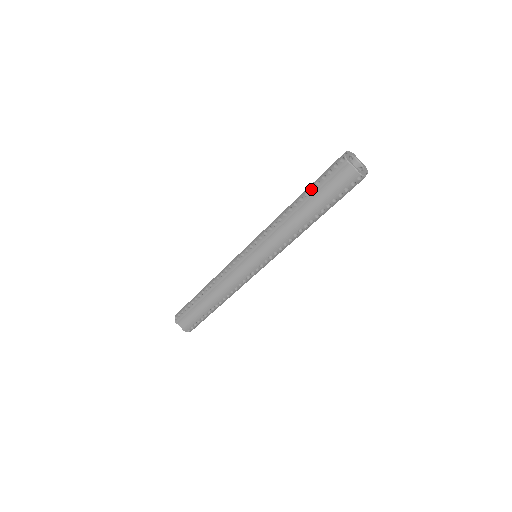
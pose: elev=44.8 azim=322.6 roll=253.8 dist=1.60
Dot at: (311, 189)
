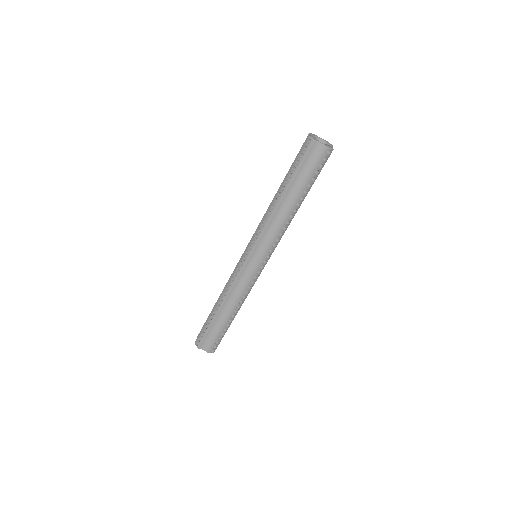
Dot at: (289, 176)
